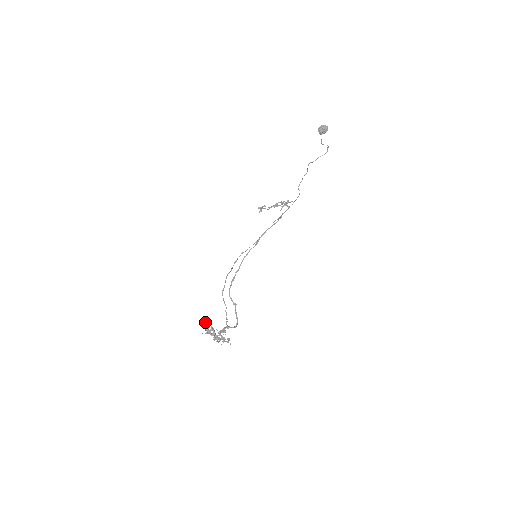
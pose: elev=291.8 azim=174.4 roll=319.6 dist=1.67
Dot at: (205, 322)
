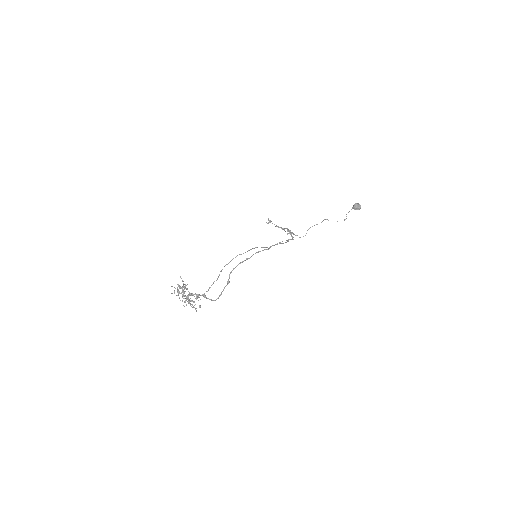
Dot at: occluded
